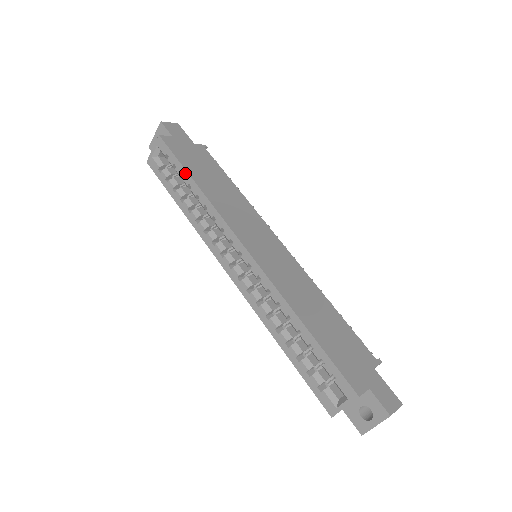
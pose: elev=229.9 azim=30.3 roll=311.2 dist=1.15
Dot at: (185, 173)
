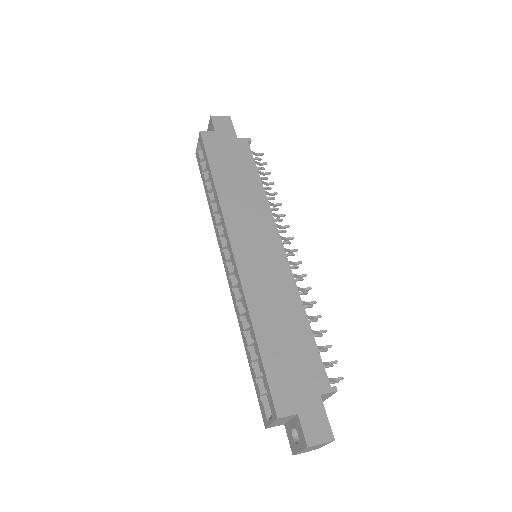
Dot at: (209, 169)
